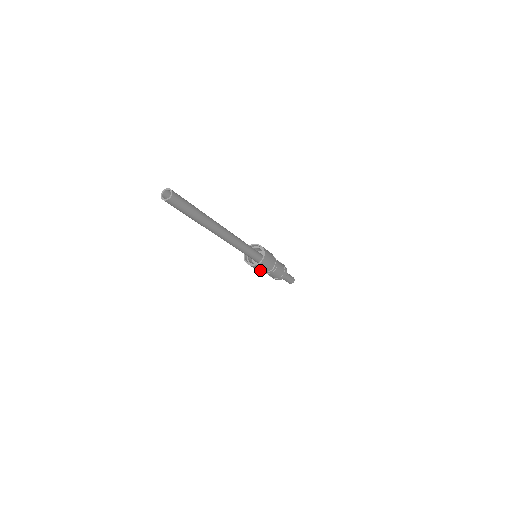
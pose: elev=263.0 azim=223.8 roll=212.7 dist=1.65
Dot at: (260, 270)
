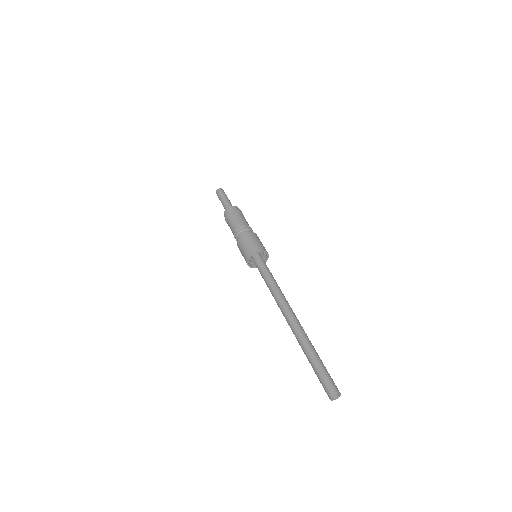
Dot at: occluded
